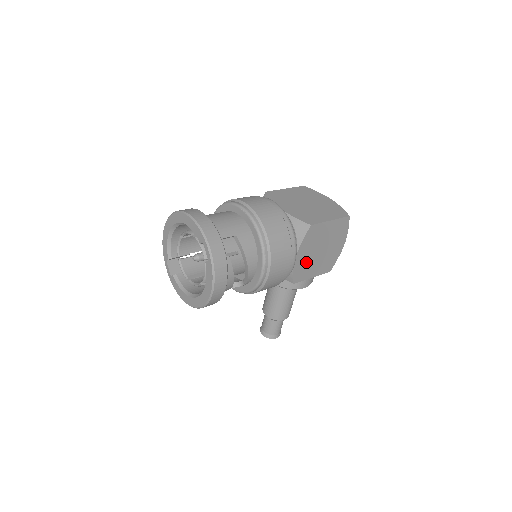
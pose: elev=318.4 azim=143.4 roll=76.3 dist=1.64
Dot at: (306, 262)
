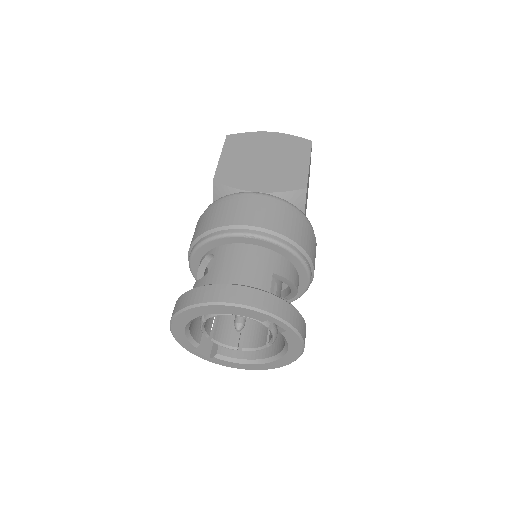
Dot at: occluded
